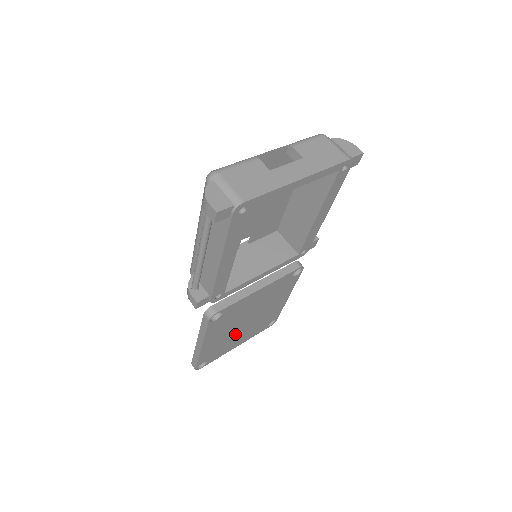
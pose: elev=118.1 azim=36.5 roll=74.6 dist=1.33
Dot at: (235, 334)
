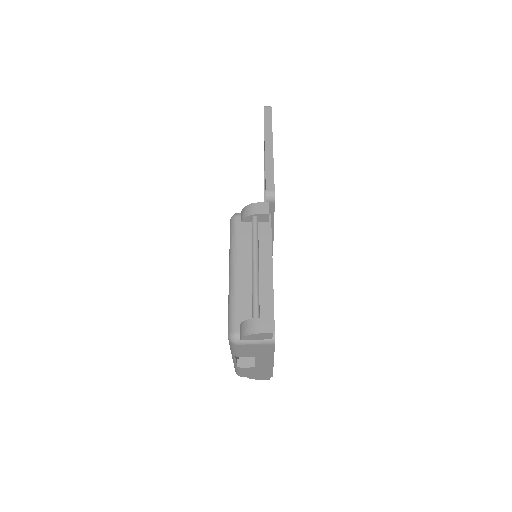
Dot at: occluded
